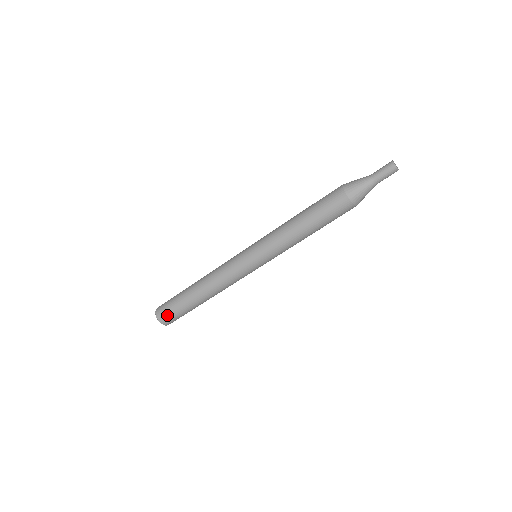
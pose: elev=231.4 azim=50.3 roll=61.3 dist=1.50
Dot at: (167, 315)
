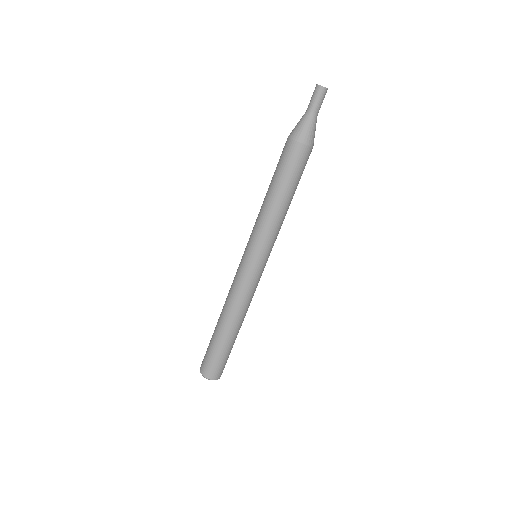
Dot at: (204, 359)
